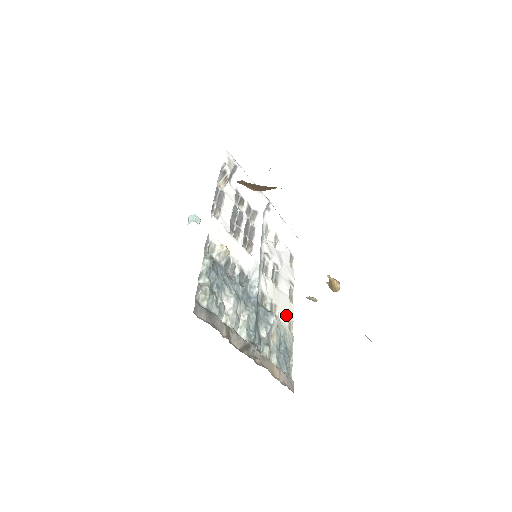
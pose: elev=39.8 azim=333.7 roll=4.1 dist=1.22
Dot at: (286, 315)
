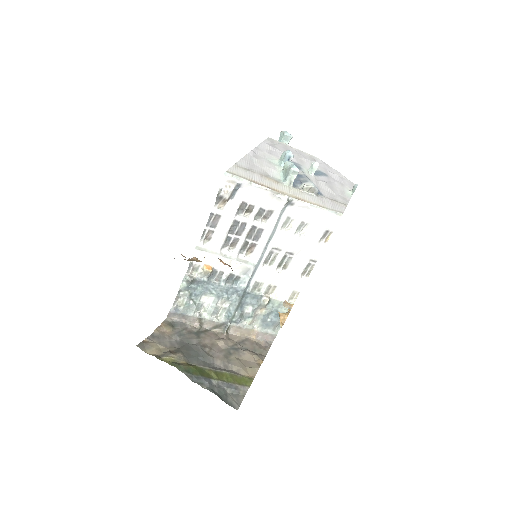
Dot at: (289, 290)
